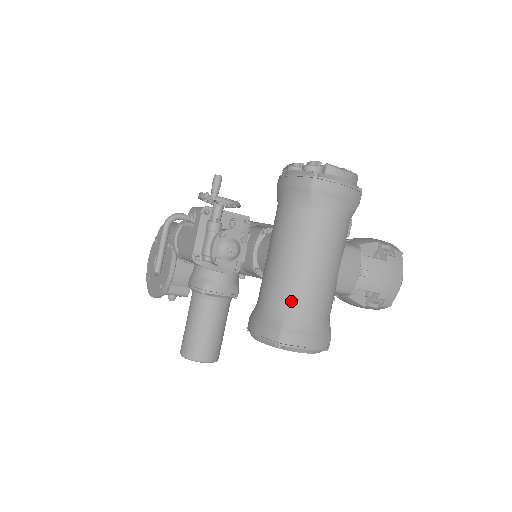
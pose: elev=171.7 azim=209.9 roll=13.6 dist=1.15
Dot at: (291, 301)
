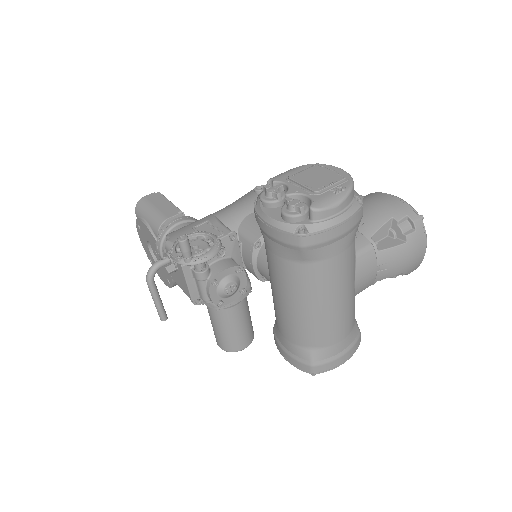
Dot at: (313, 340)
